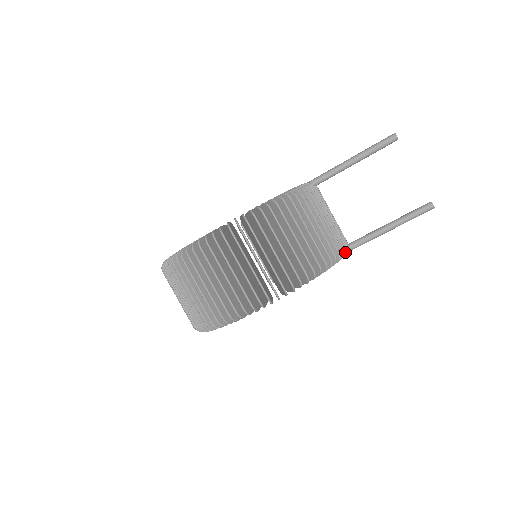
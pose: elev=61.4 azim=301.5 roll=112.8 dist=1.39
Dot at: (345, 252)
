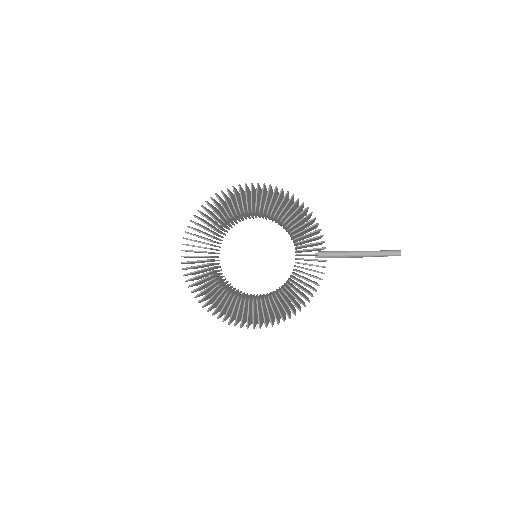
Dot at: occluded
